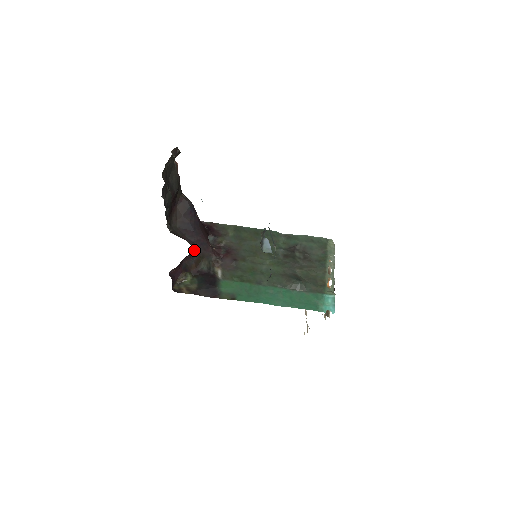
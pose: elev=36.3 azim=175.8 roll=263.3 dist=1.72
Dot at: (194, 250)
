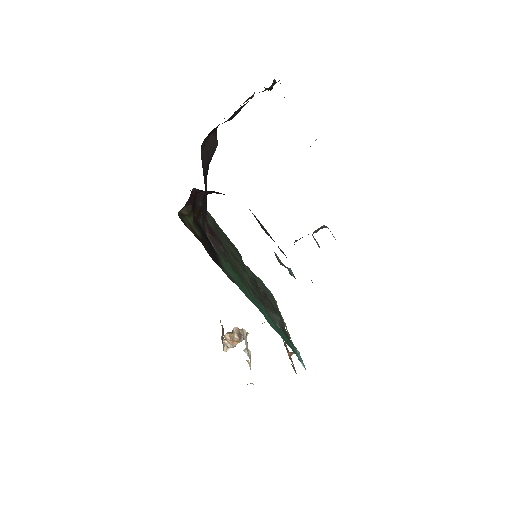
Dot at: occluded
